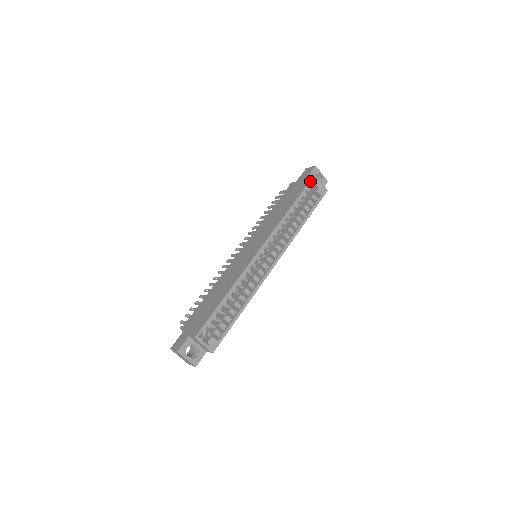
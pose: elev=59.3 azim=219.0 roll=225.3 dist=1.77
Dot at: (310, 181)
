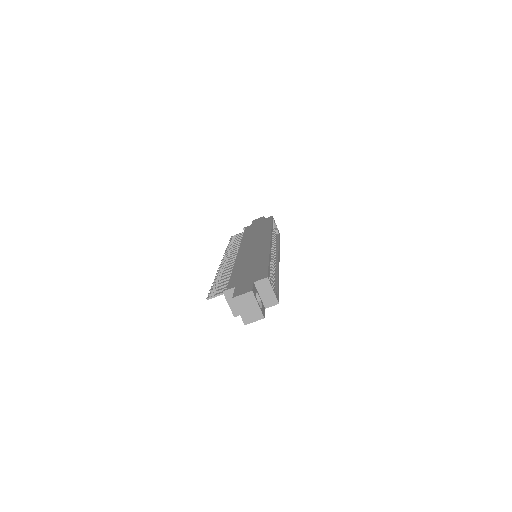
Dot at: (272, 218)
